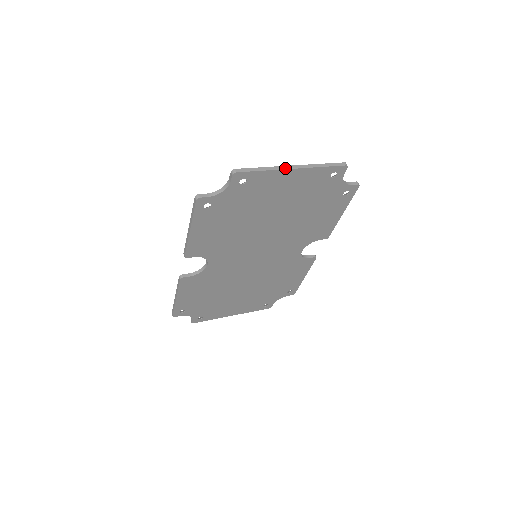
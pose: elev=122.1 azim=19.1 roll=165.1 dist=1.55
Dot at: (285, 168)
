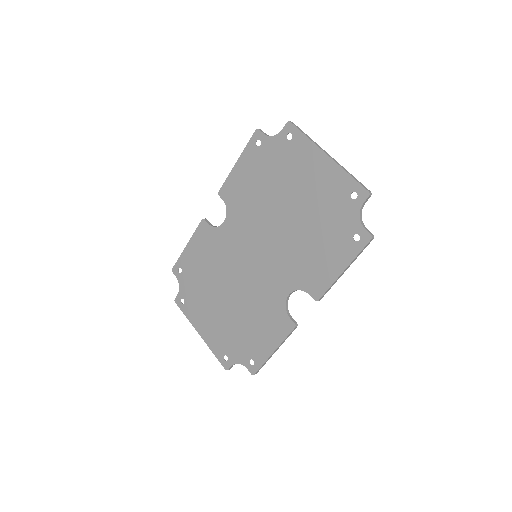
Dot at: (322, 149)
